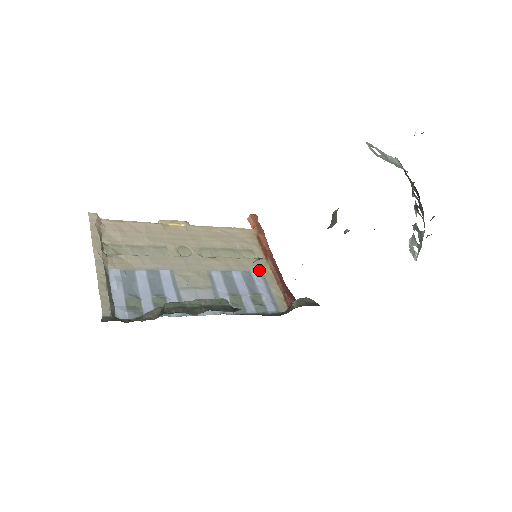
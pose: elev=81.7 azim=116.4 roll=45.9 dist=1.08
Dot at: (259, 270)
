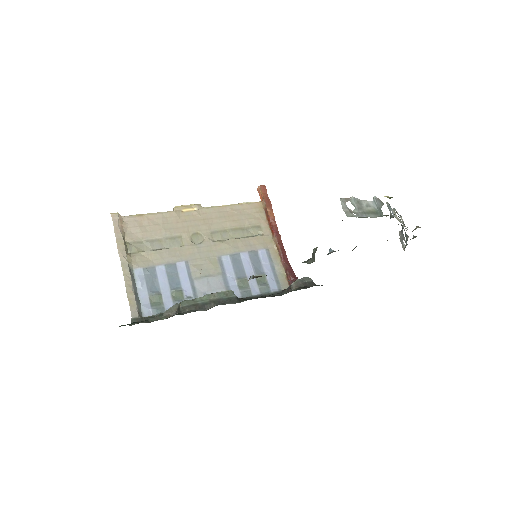
Dot at: (265, 248)
